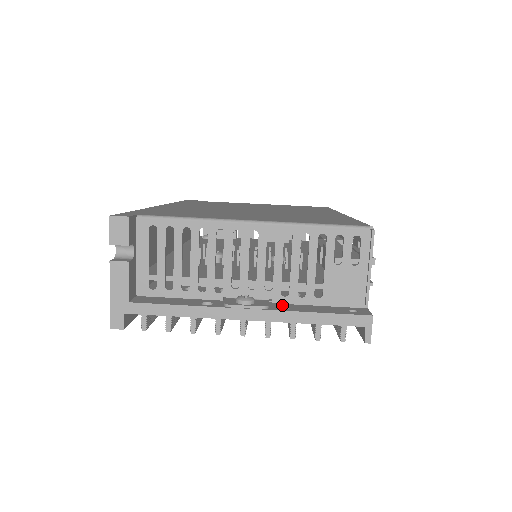
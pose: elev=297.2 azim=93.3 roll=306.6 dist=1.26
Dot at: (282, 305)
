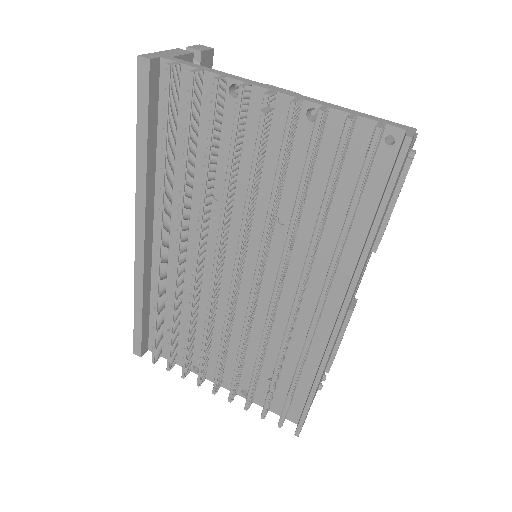
Dot at: (313, 120)
